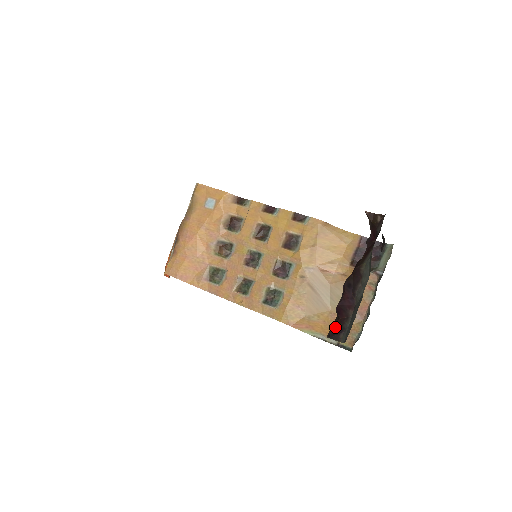
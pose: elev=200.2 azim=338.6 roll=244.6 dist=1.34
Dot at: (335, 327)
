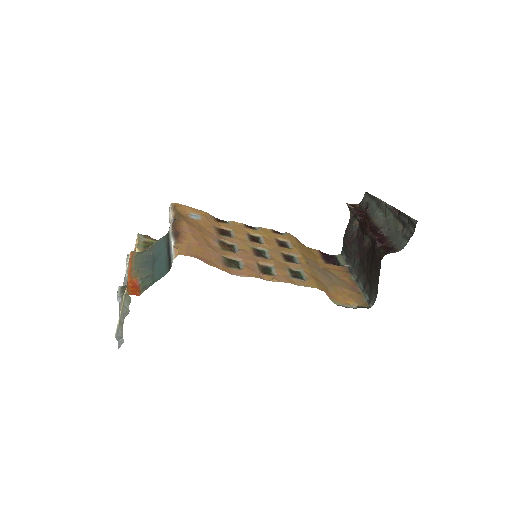
Dot at: (385, 249)
